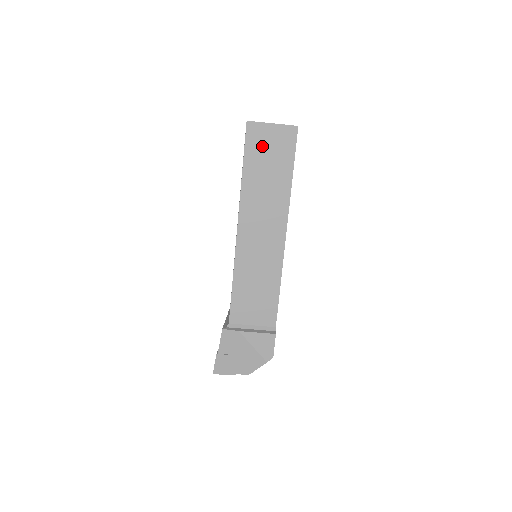
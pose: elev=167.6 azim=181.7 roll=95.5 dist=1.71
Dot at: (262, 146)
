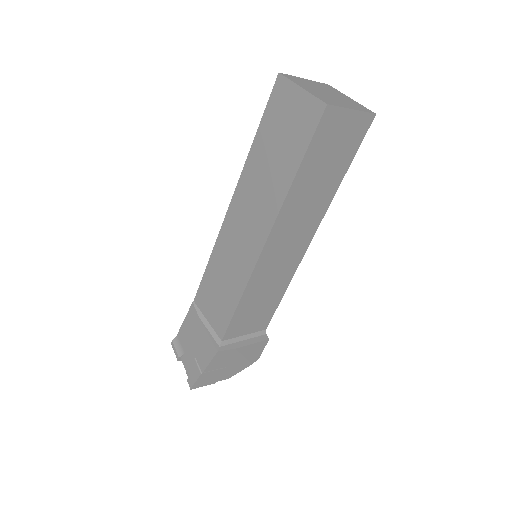
Dot at: (330, 140)
